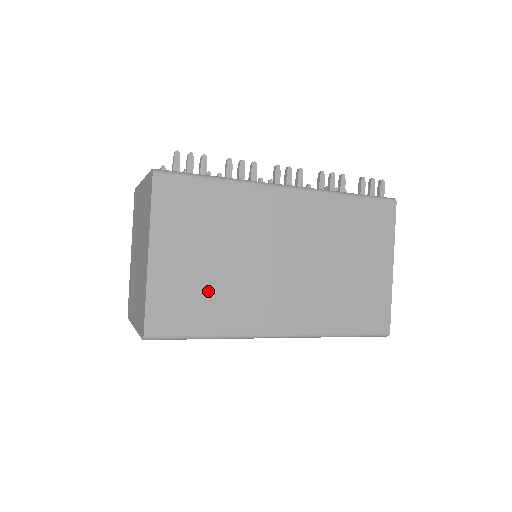
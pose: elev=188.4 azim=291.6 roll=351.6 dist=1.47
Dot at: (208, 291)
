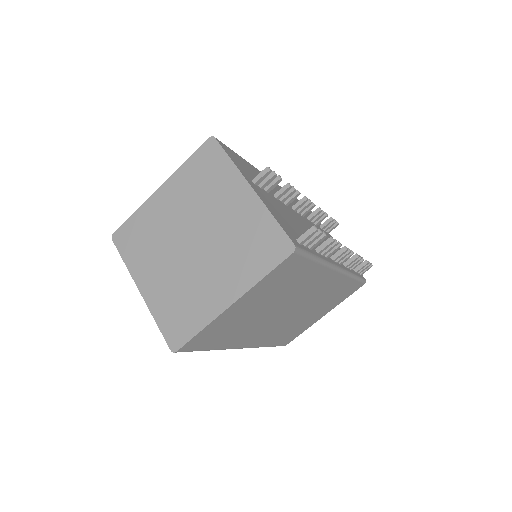
Dot at: (237, 326)
